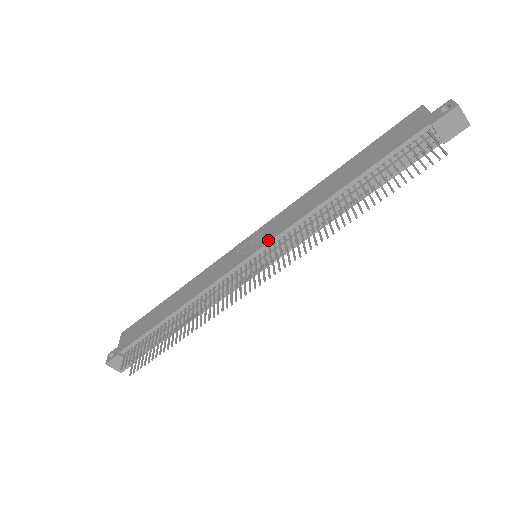
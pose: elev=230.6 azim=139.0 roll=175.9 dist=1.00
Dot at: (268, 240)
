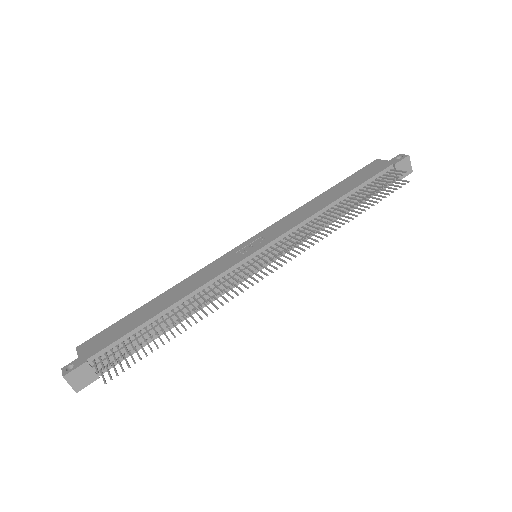
Dot at: (275, 237)
